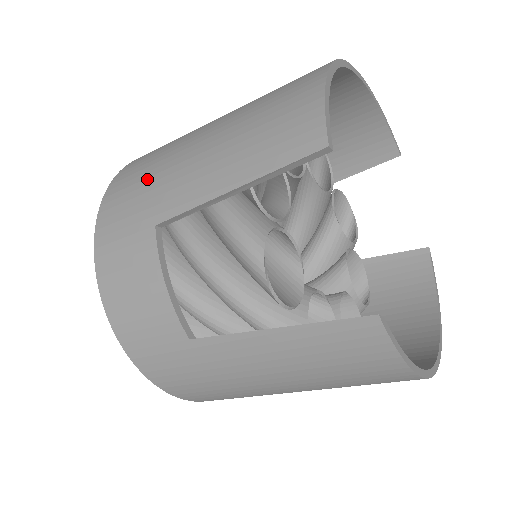
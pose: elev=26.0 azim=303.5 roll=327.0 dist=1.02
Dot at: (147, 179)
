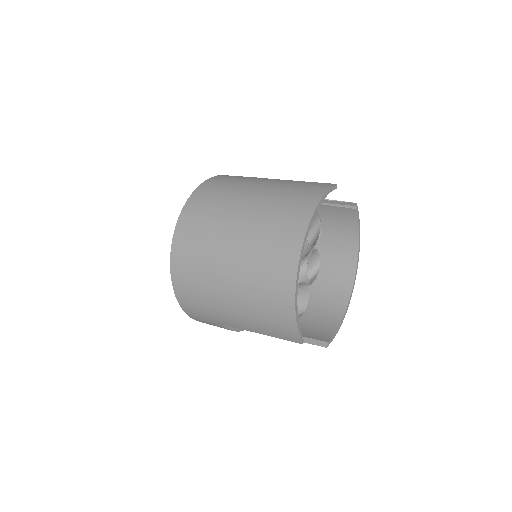
Dot at: (204, 305)
